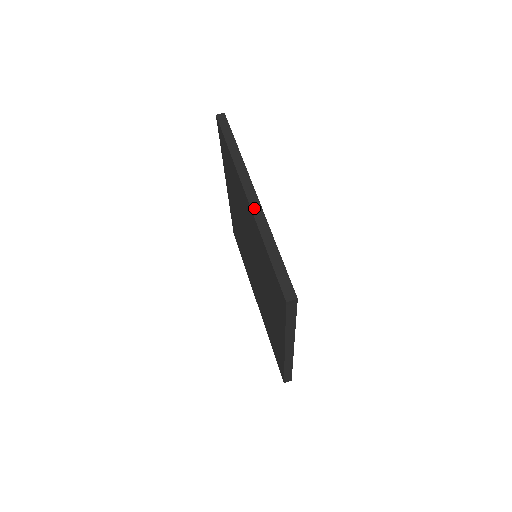
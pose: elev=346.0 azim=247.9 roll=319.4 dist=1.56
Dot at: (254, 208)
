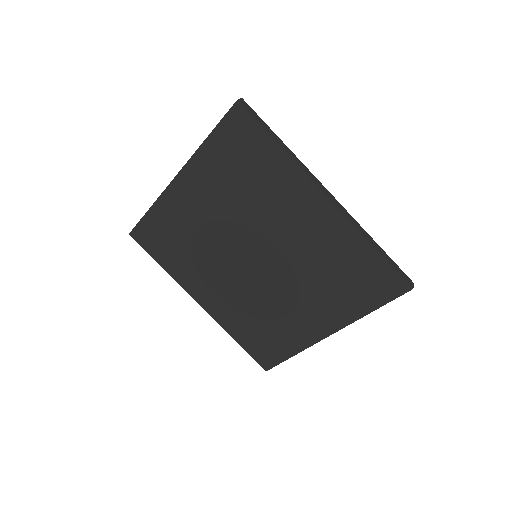
Dot at: (342, 210)
